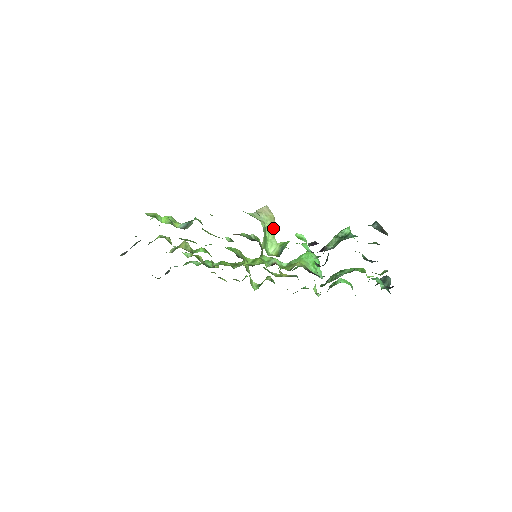
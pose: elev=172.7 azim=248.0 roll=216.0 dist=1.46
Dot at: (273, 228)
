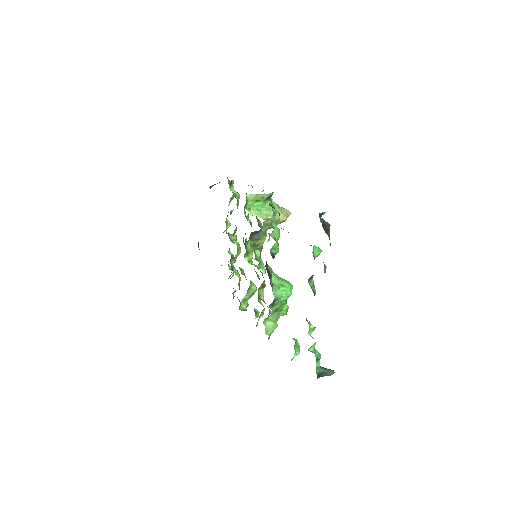
Dot at: occluded
